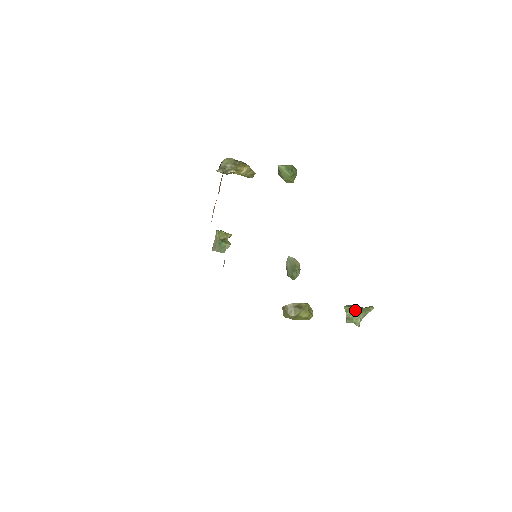
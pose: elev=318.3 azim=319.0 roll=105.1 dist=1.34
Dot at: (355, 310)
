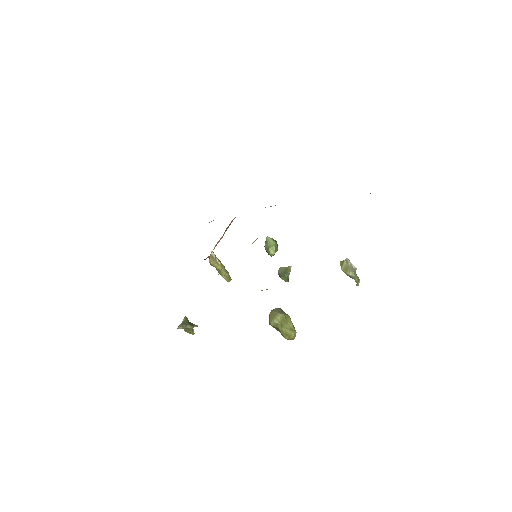
Dot at: occluded
